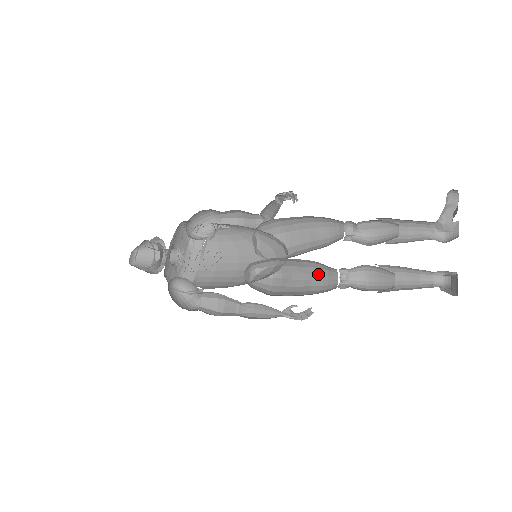
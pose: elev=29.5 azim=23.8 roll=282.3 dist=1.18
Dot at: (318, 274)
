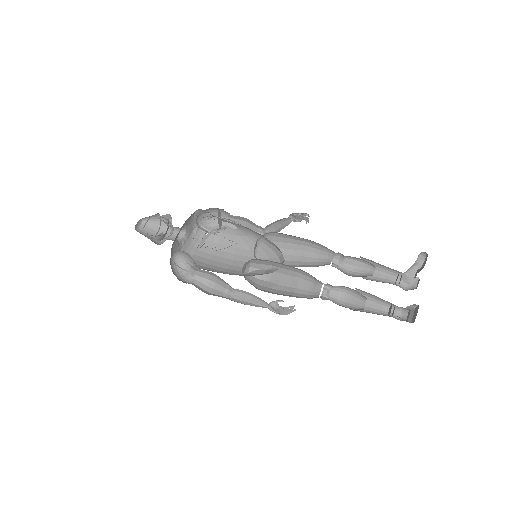
Dot at: (304, 285)
